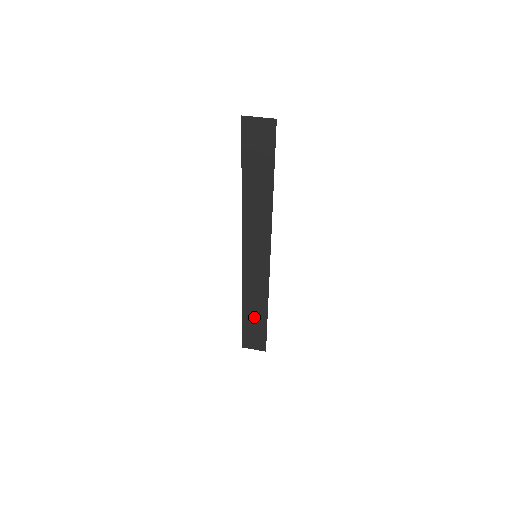
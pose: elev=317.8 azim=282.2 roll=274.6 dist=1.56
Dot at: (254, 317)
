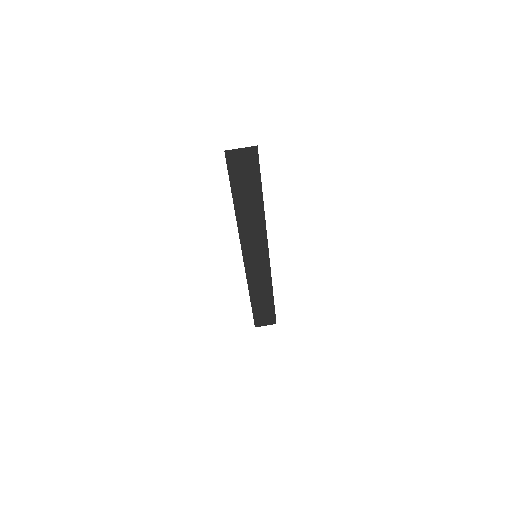
Dot at: (262, 302)
